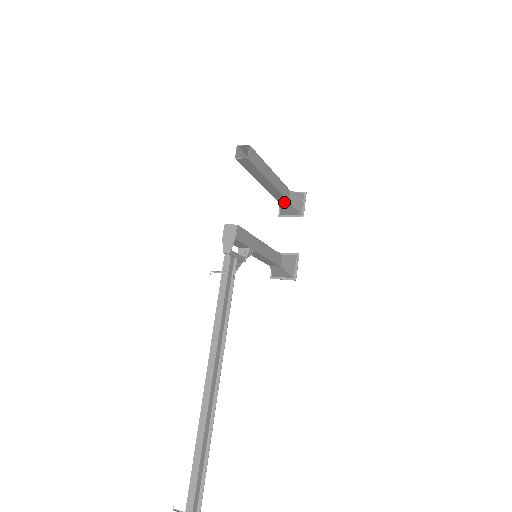
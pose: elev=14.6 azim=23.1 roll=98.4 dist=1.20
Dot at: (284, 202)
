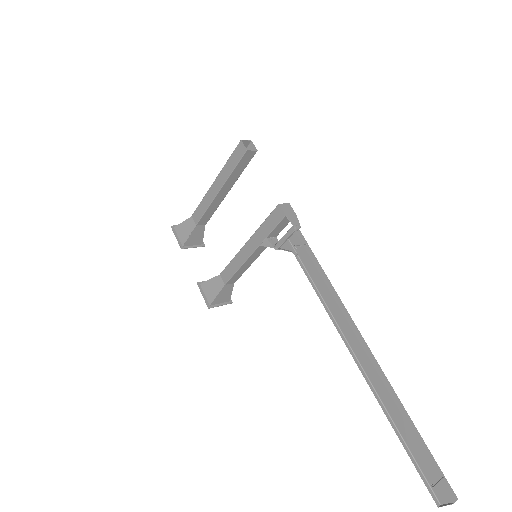
Dot at: (200, 227)
